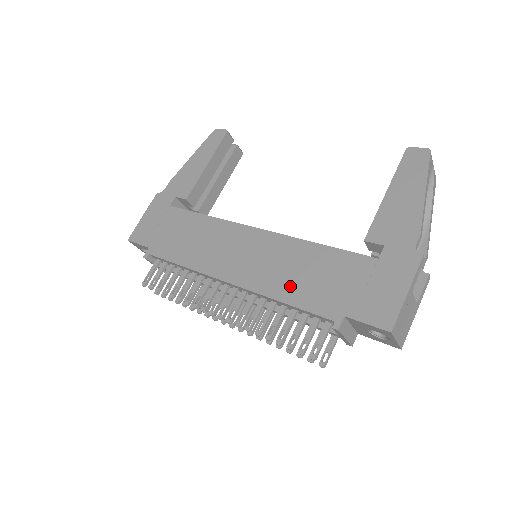
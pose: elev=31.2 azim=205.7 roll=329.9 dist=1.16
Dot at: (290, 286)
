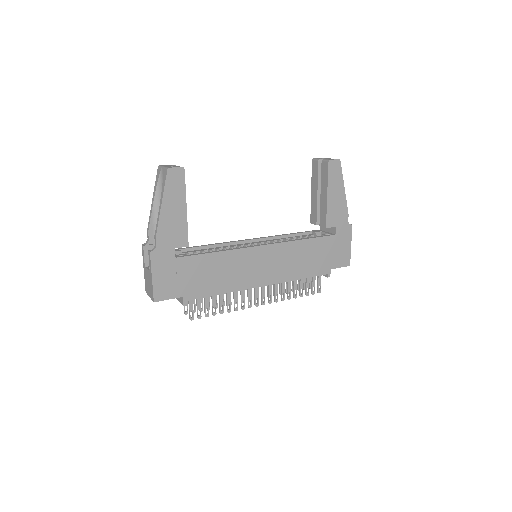
Dot at: (300, 269)
